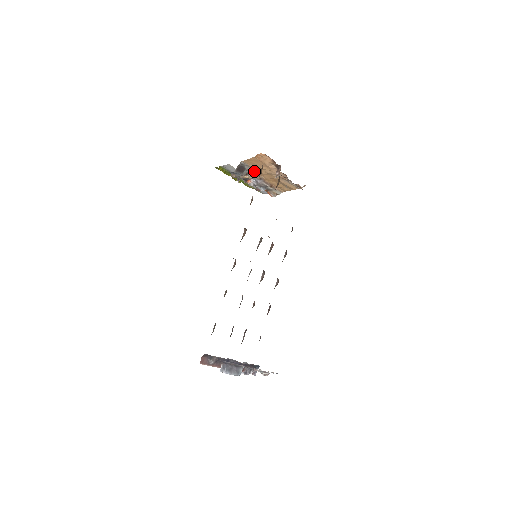
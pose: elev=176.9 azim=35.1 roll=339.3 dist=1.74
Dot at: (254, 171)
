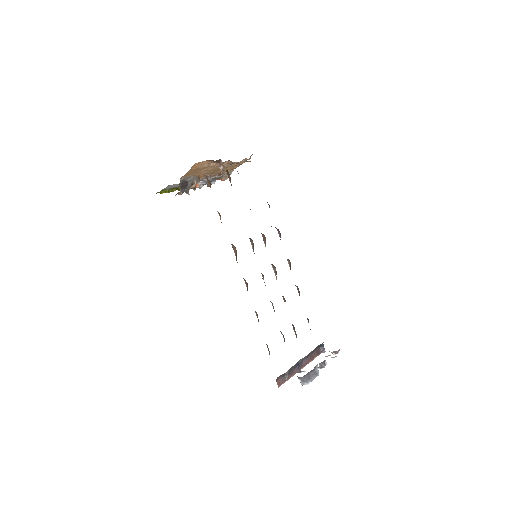
Dot at: (197, 177)
